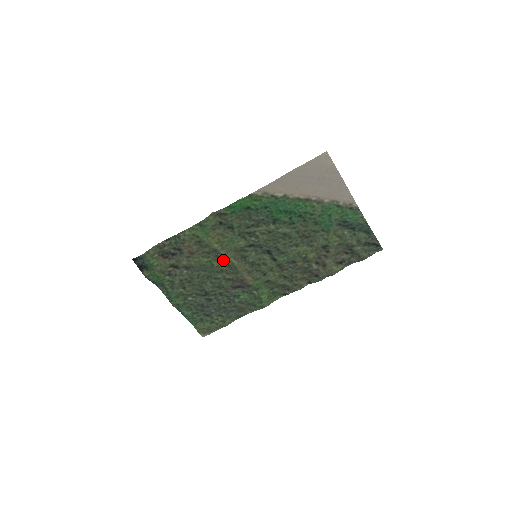
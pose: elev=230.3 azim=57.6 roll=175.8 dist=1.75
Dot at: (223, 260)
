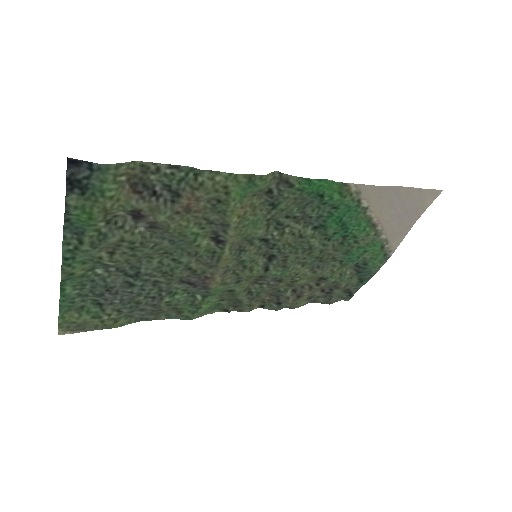
Dot at: (214, 241)
